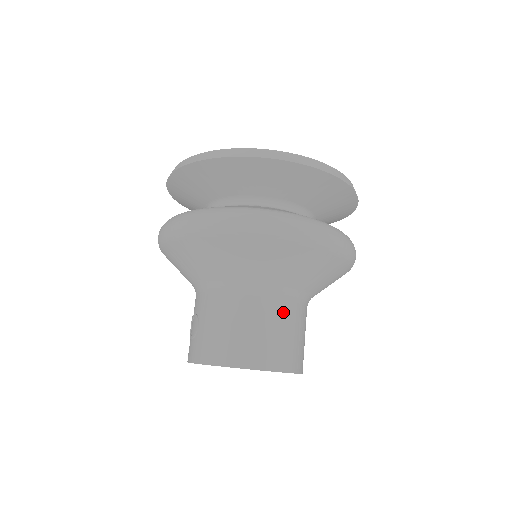
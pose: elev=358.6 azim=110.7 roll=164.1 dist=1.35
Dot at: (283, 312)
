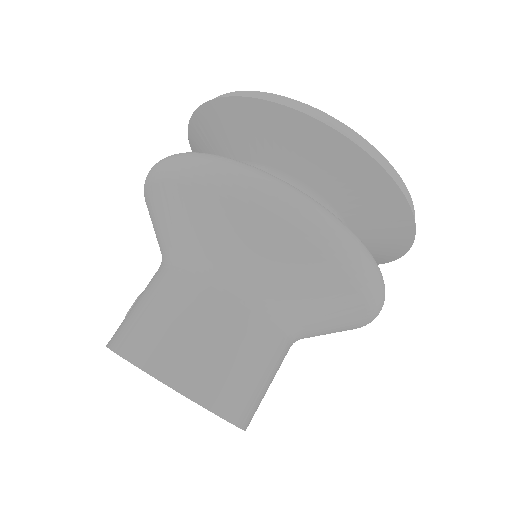
Dot at: (227, 316)
